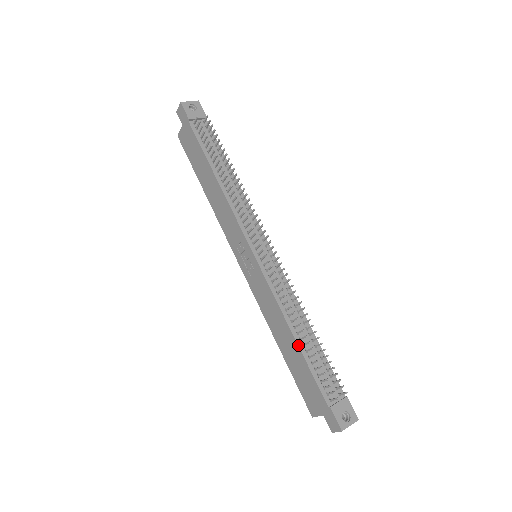
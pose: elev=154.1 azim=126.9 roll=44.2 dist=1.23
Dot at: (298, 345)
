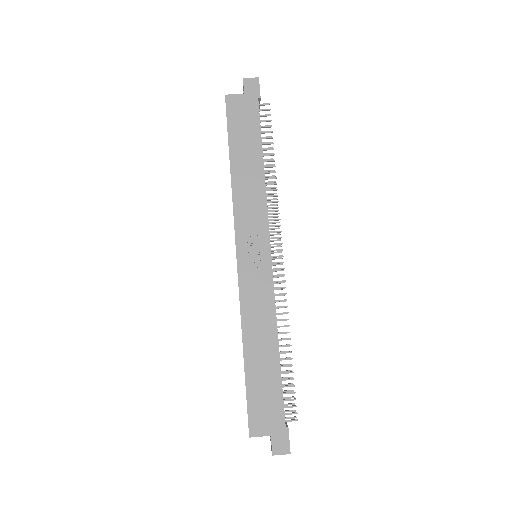
Dot at: occluded
